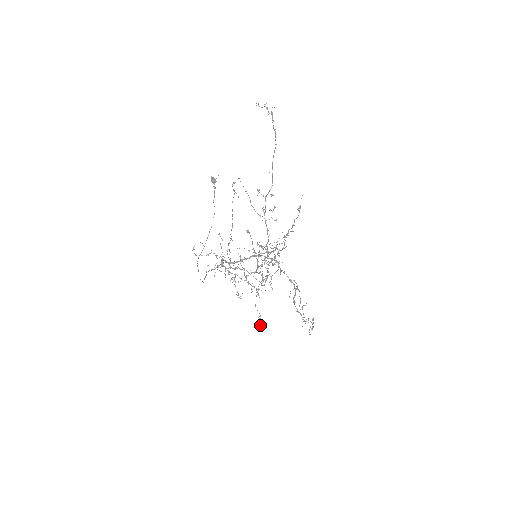
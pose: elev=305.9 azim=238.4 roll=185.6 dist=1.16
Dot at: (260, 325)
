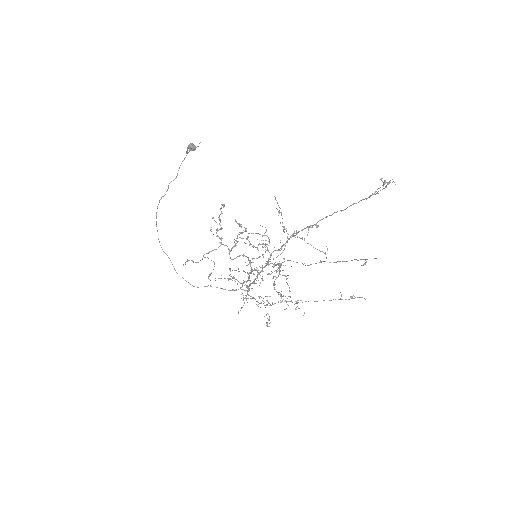
Dot at: occluded
